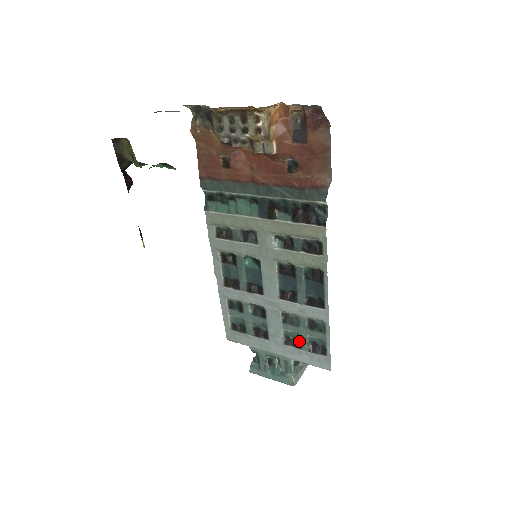
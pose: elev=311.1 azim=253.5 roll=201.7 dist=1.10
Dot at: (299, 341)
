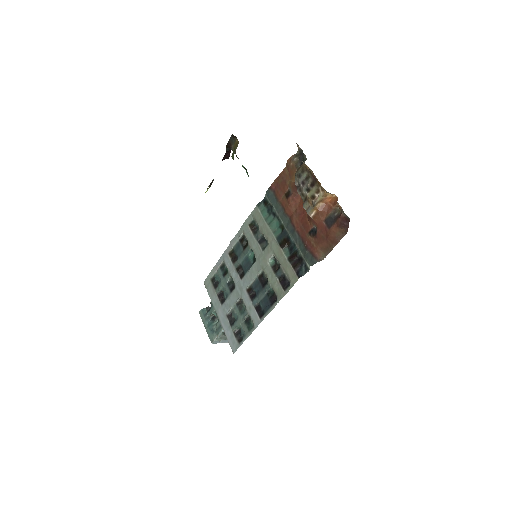
Dot at: (235, 322)
